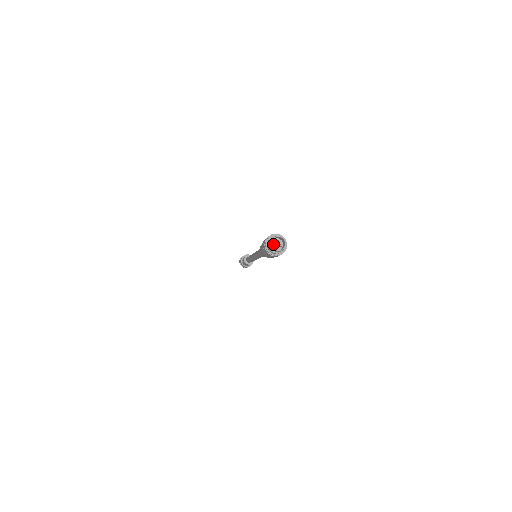
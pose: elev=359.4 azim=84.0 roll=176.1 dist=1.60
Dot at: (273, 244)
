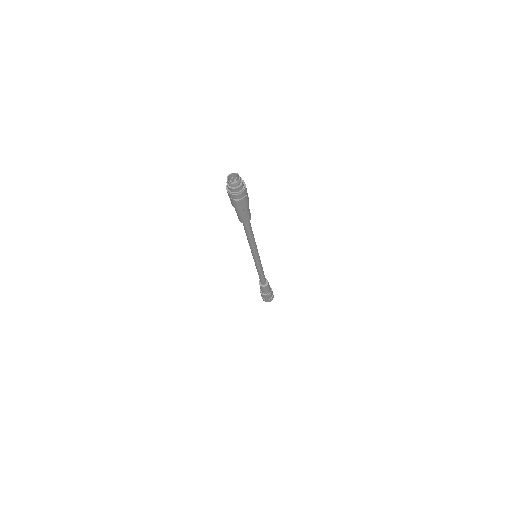
Dot at: (230, 180)
